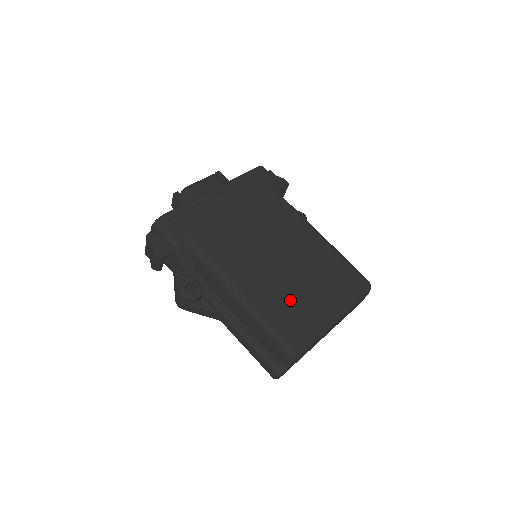
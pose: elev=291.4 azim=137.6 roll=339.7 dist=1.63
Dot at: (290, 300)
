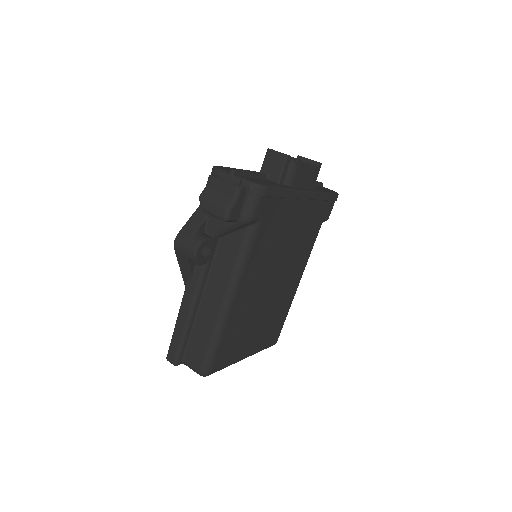
Dot at: (243, 332)
